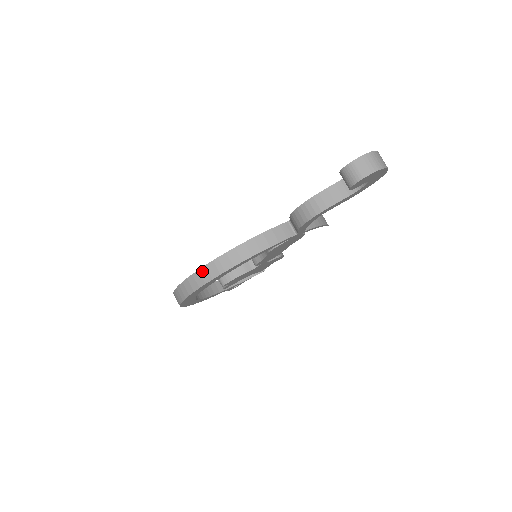
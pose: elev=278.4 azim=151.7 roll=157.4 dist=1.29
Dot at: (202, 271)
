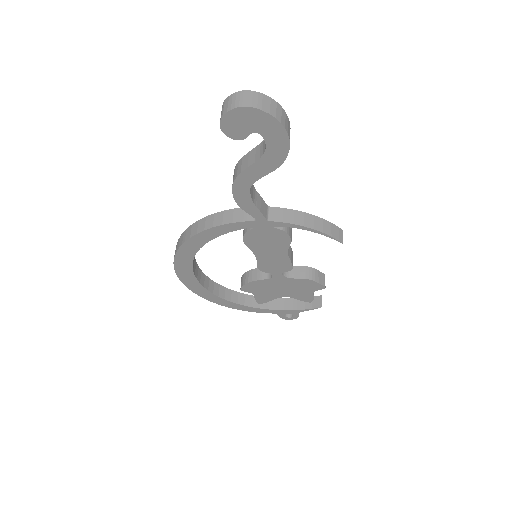
Dot at: (178, 241)
